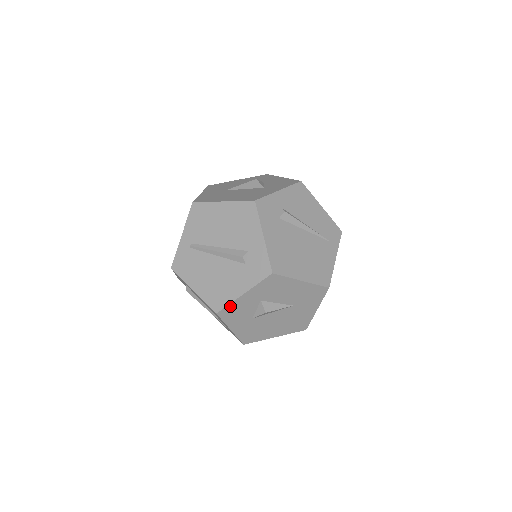
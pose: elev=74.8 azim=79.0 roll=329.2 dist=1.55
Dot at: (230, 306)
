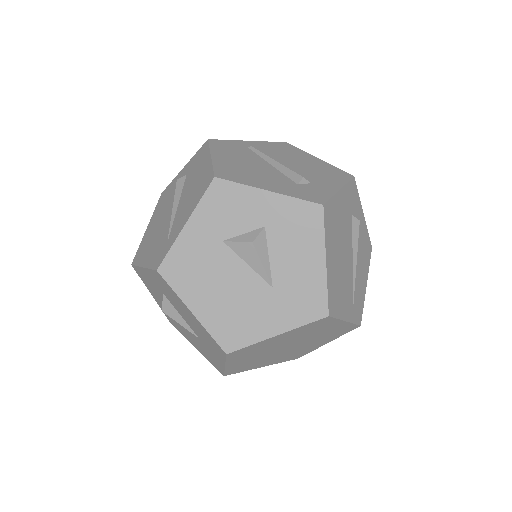
Dot at: (237, 188)
